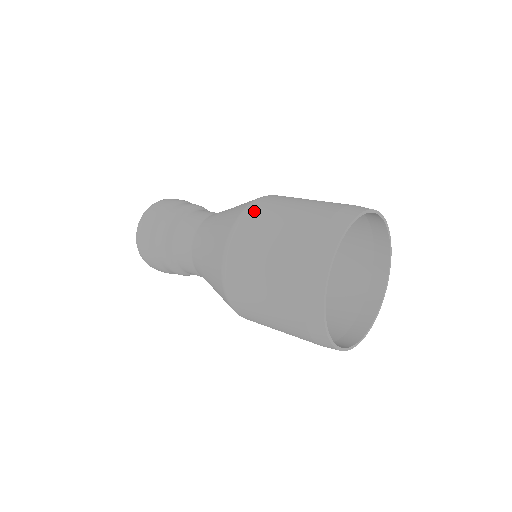
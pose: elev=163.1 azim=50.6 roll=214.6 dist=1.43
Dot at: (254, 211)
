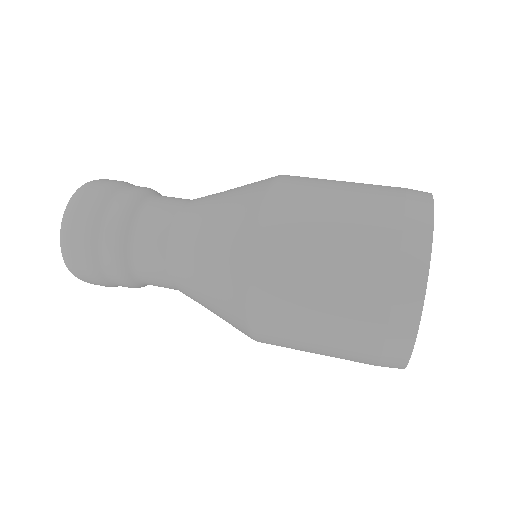
Dot at: (270, 258)
